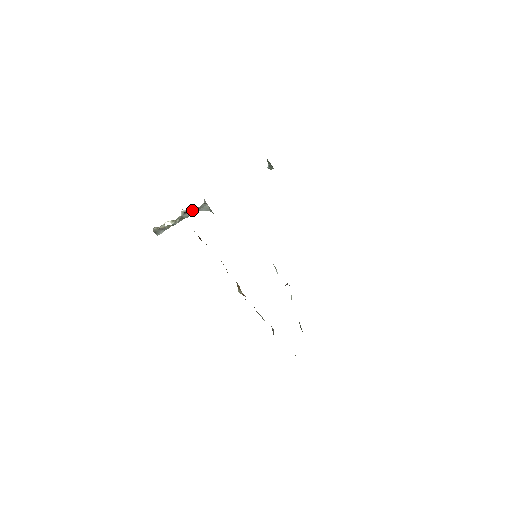
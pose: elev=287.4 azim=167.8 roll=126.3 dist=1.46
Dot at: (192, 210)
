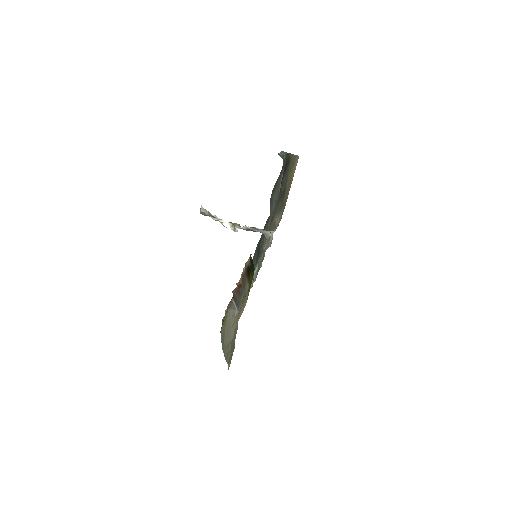
Dot at: (256, 231)
